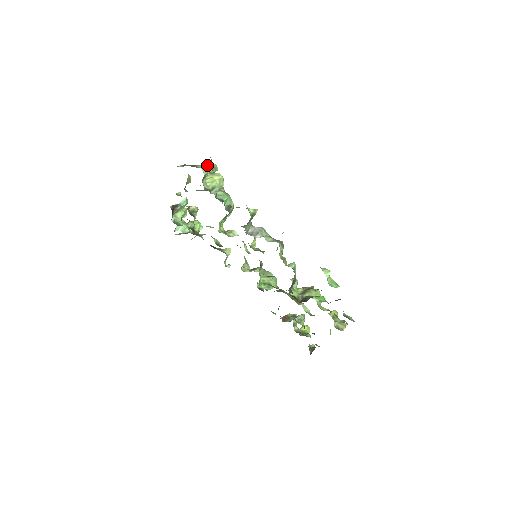
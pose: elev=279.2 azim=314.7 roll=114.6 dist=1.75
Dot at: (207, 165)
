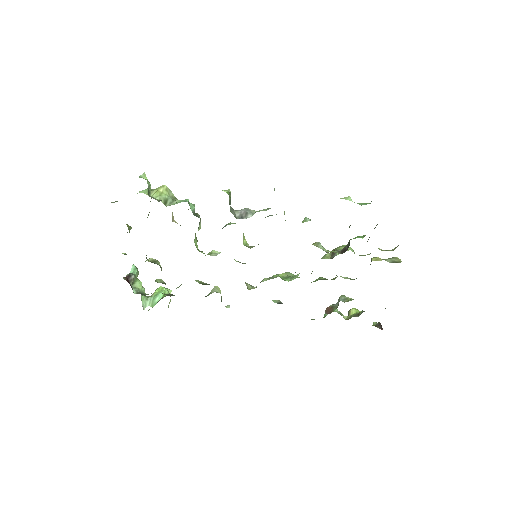
Dot at: occluded
